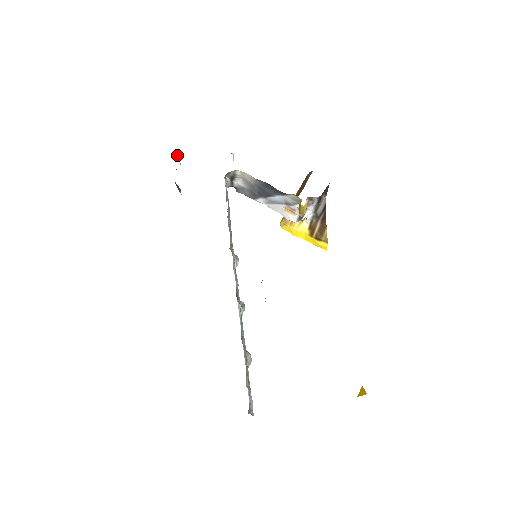
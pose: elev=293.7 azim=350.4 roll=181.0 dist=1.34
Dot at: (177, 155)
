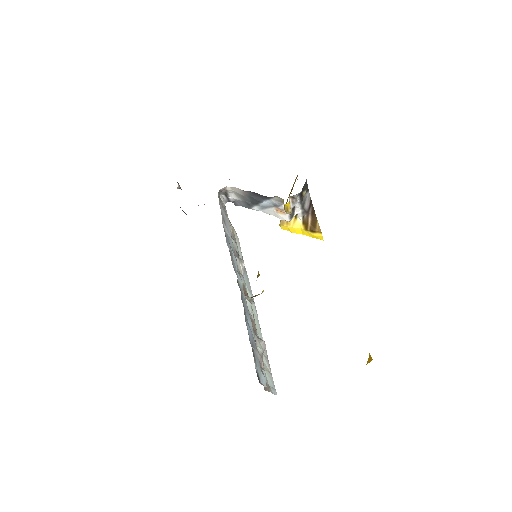
Dot at: (179, 185)
